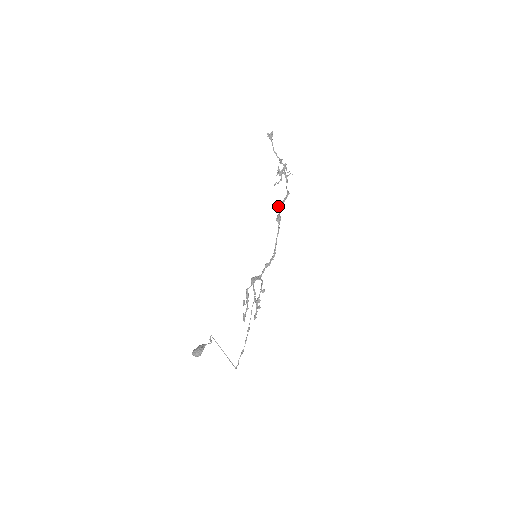
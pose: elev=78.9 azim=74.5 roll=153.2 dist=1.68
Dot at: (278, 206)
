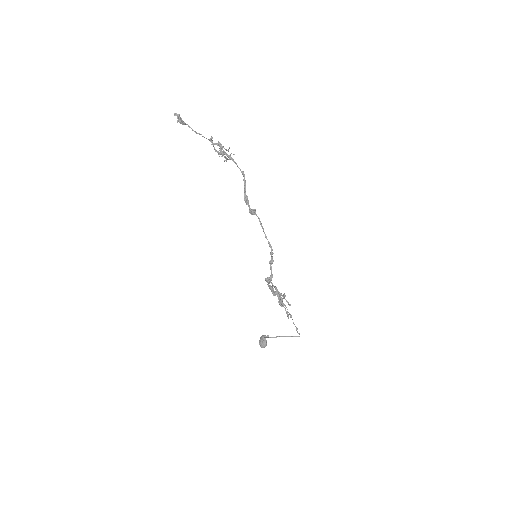
Dot at: occluded
